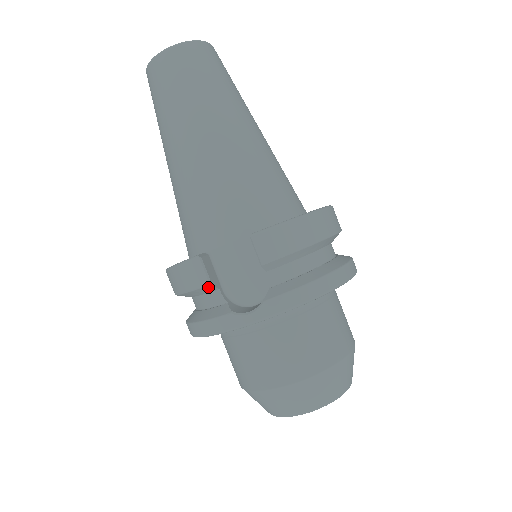
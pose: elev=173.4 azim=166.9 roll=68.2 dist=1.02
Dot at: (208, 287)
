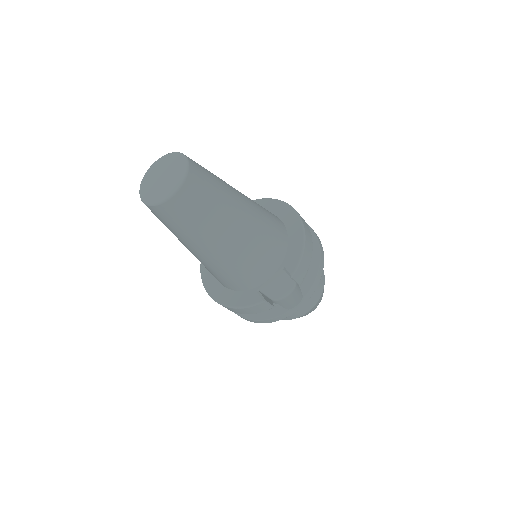
Dot at: (270, 308)
